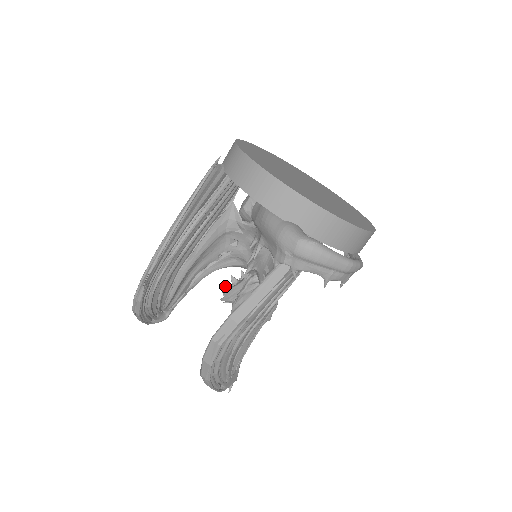
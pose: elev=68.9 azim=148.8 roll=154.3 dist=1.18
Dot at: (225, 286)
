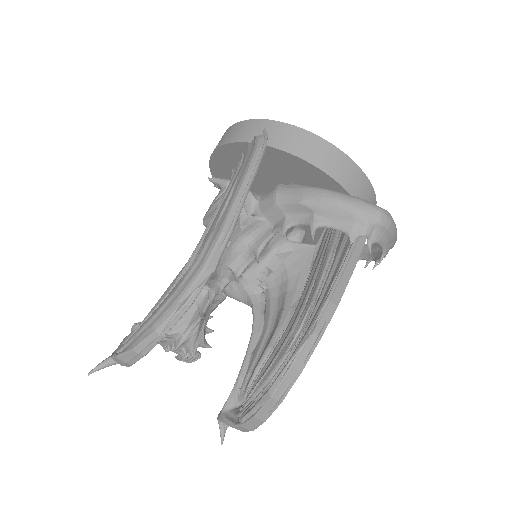
Dot at: occluded
